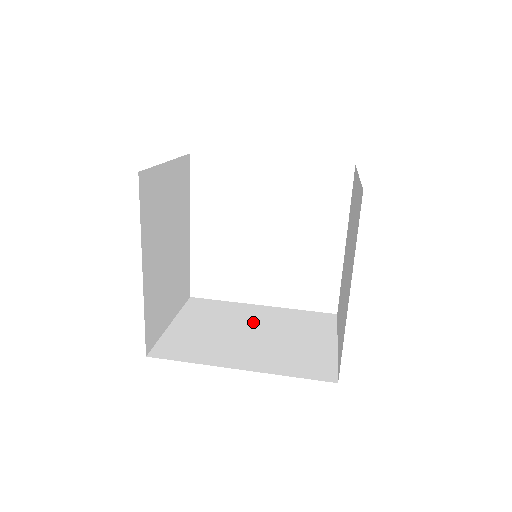
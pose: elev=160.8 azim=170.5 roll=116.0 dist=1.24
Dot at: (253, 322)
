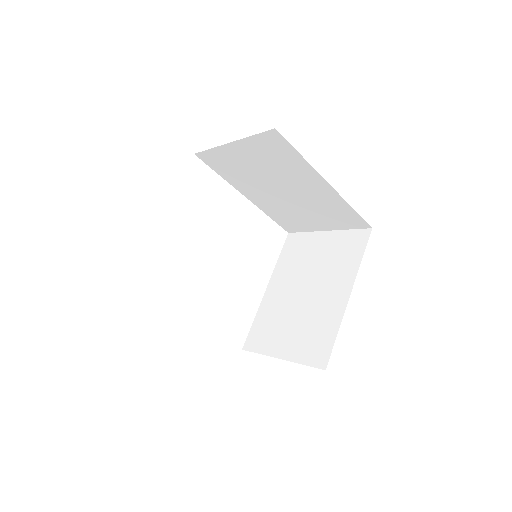
Dot at: occluded
